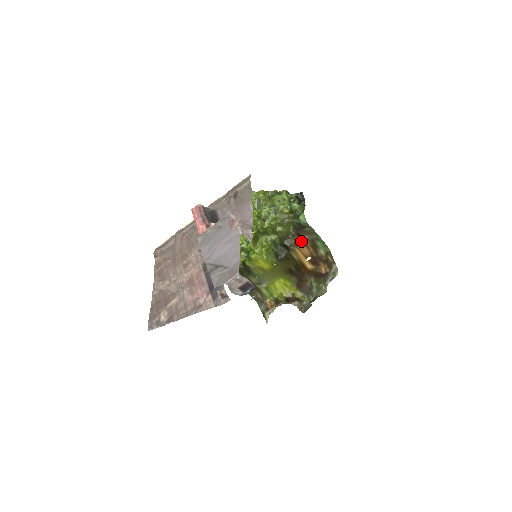
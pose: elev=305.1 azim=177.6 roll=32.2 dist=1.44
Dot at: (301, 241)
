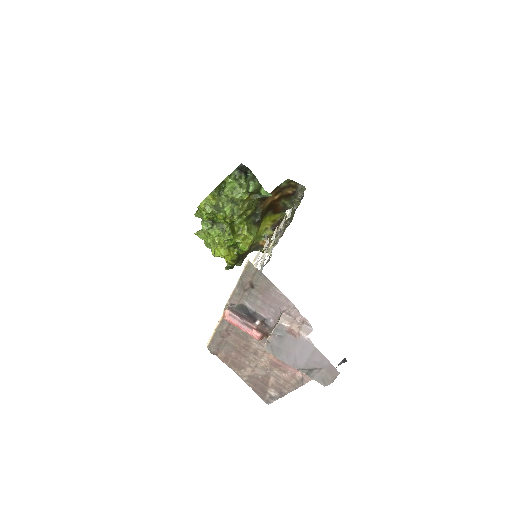
Dot at: (267, 198)
